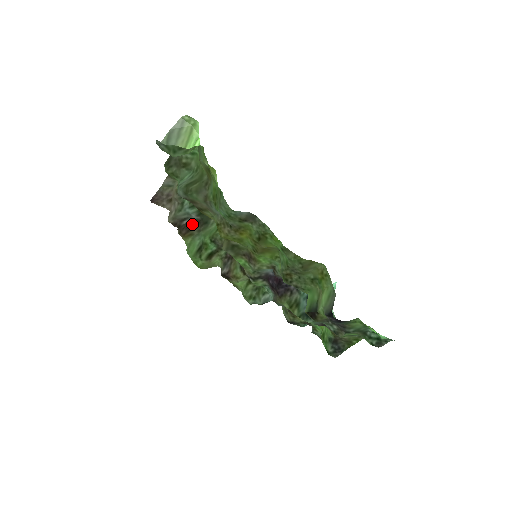
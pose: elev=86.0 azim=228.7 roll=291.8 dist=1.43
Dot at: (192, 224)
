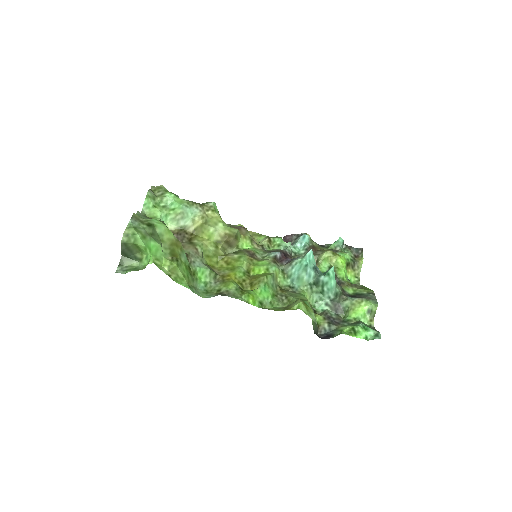
Dot at: occluded
